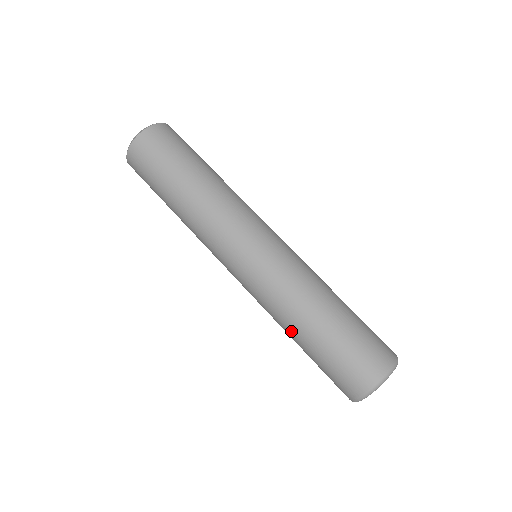
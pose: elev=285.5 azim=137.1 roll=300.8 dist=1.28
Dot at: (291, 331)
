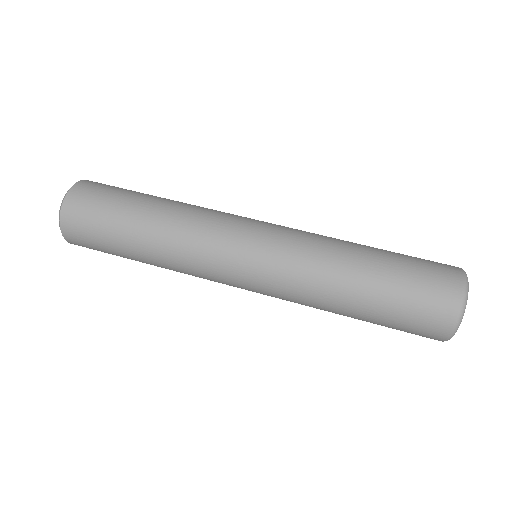
Dot at: (339, 311)
